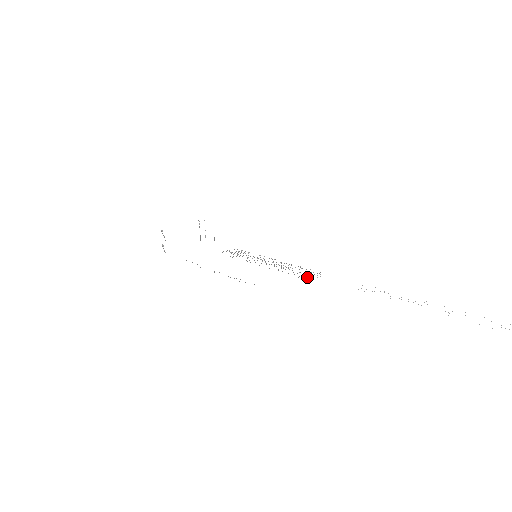
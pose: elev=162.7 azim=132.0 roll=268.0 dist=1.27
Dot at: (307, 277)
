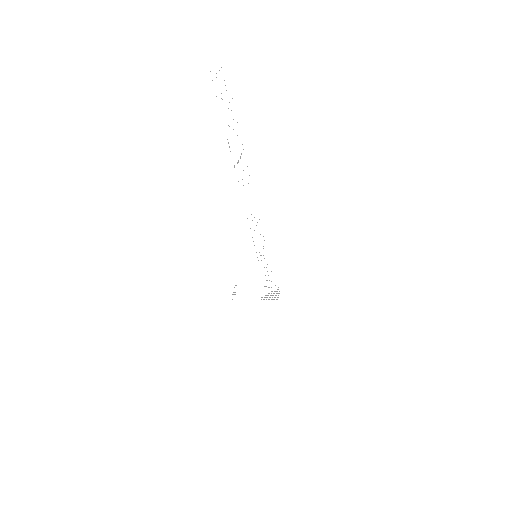
Dot at: occluded
